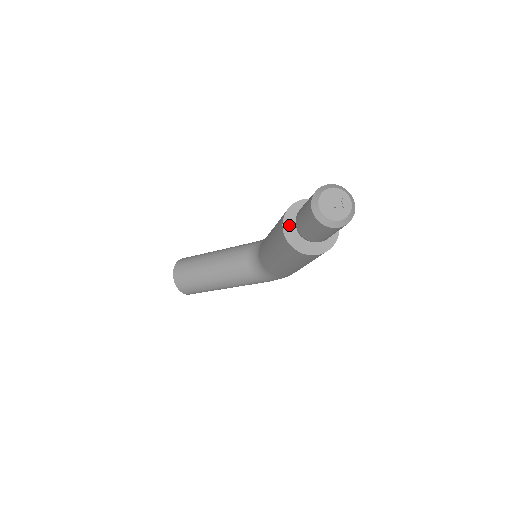
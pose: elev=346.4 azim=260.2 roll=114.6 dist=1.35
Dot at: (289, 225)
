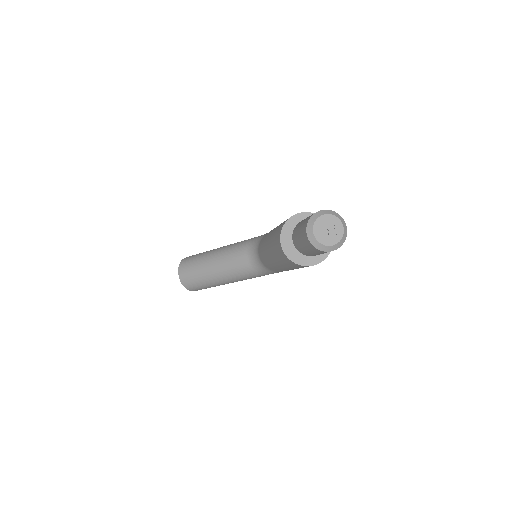
Dot at: (286, 241)
